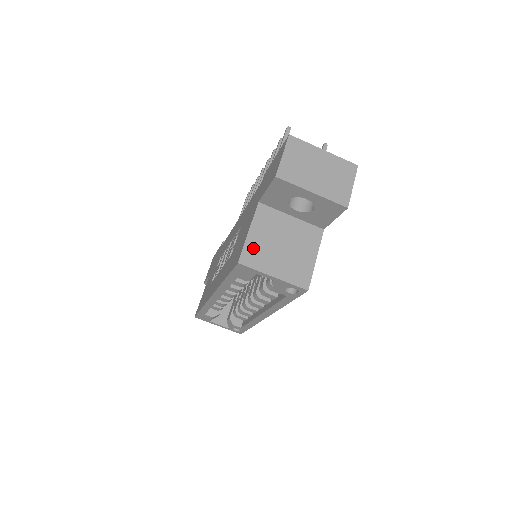
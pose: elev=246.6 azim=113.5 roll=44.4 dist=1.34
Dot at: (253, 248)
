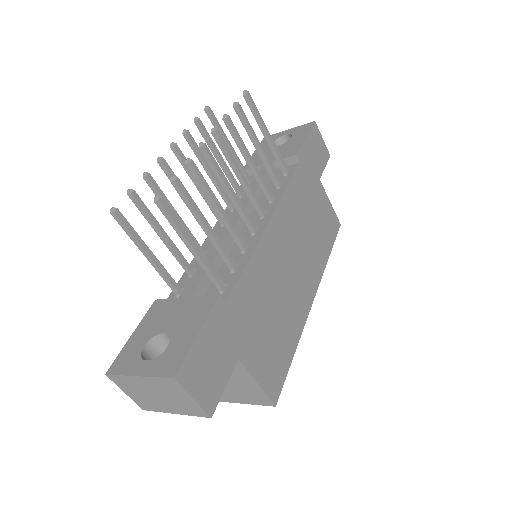
Dot at: occluded
